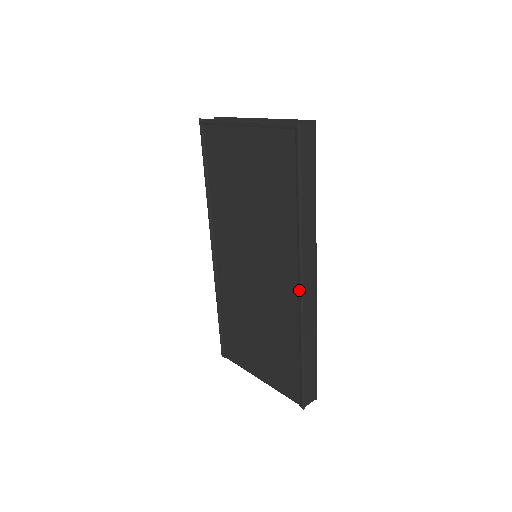
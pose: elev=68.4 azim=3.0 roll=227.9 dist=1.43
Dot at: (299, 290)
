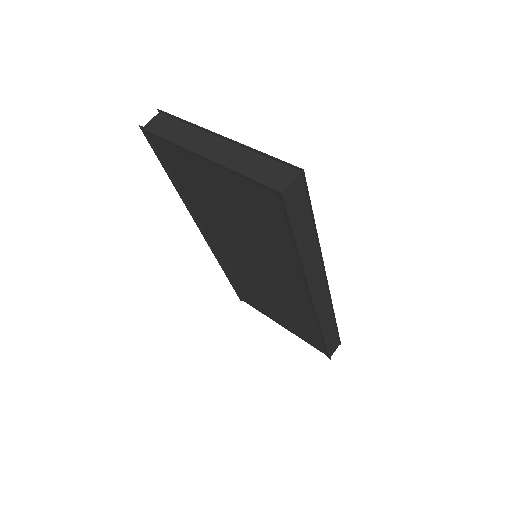
Dot at: (312, 304)
